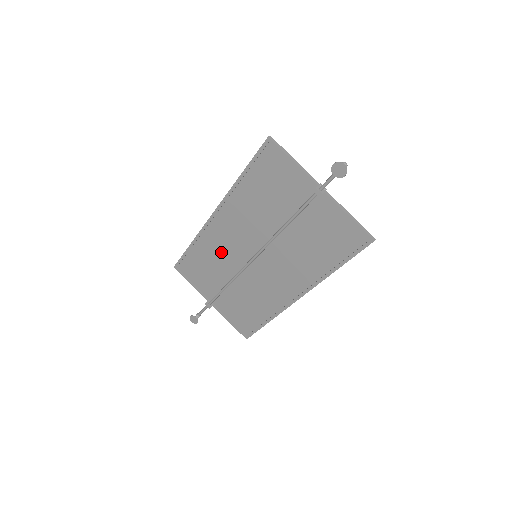
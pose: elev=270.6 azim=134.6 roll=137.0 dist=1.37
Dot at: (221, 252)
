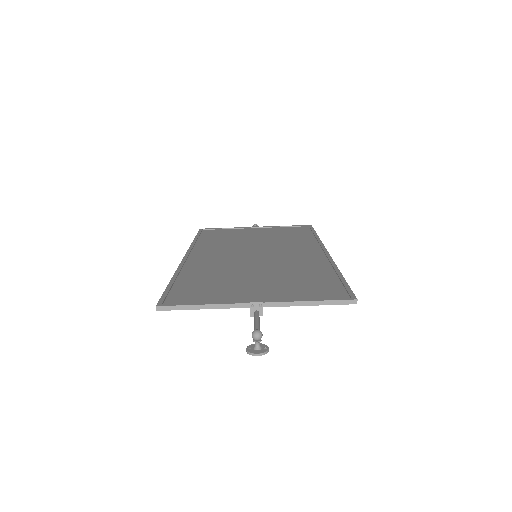
Dot at: occluded
